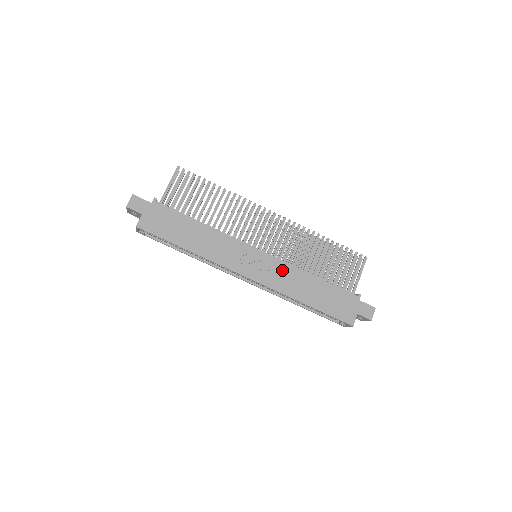
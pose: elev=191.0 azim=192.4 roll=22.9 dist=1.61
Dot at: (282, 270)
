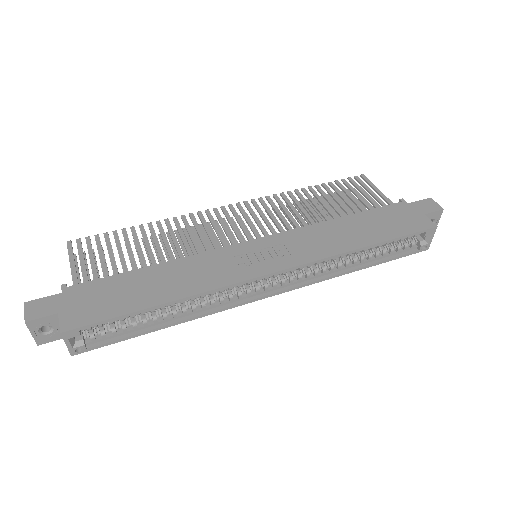
Dot at: (300, 238)
